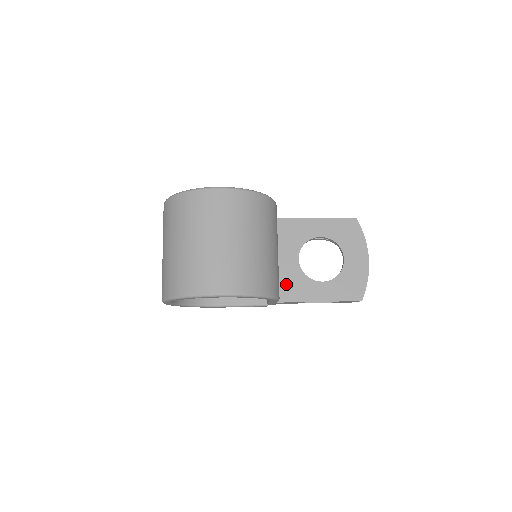
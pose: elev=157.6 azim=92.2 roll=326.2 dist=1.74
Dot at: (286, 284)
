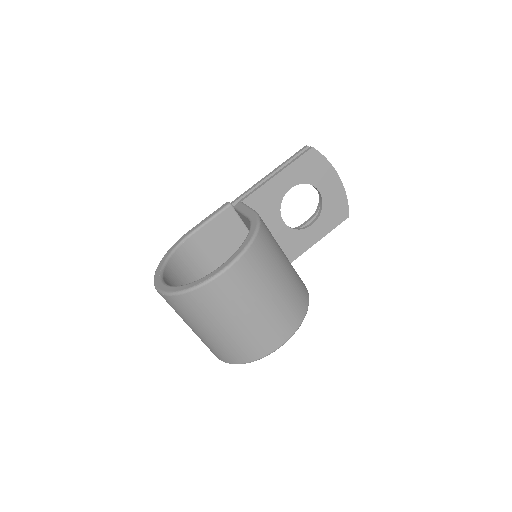
Dot at: (285, 248)
